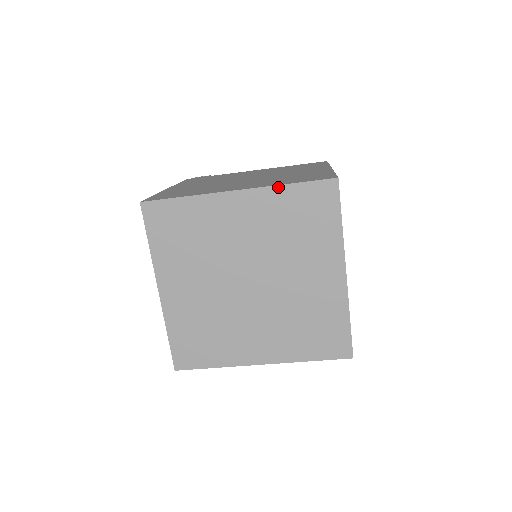
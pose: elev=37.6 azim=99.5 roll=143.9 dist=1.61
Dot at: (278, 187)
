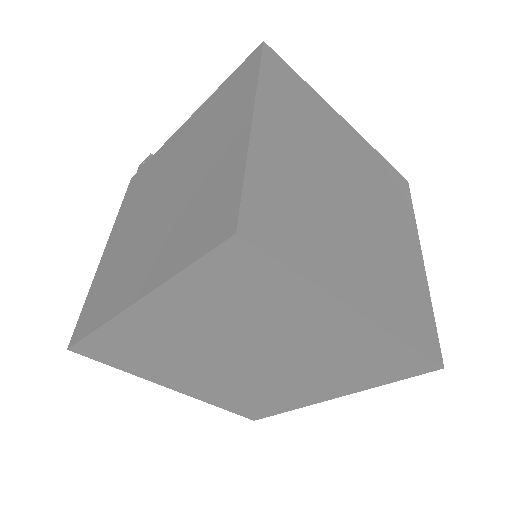
Dot at: (172, 281)
